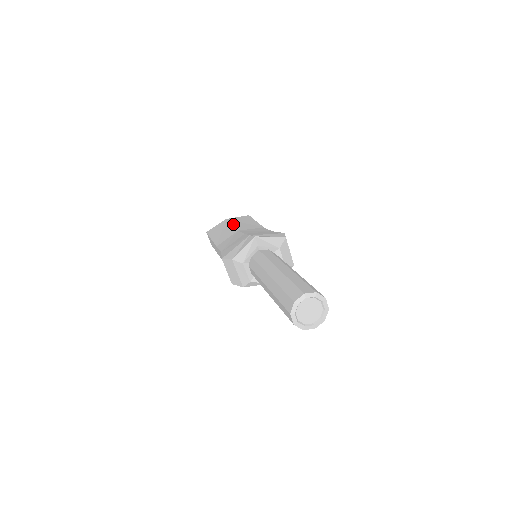
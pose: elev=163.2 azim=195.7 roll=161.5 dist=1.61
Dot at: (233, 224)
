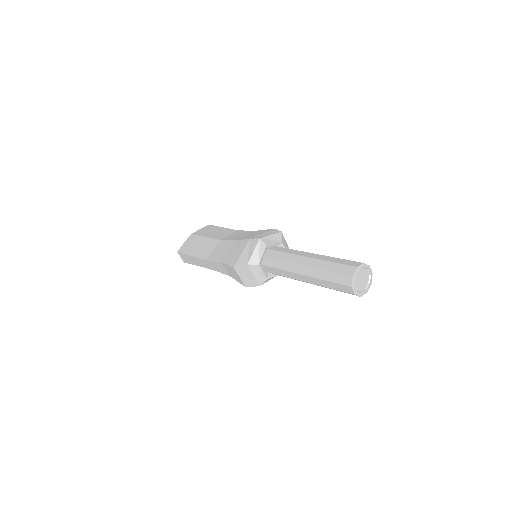
Dot at: (206, 236)
